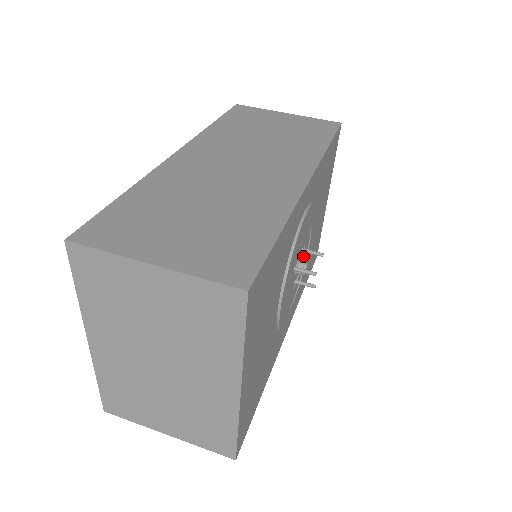
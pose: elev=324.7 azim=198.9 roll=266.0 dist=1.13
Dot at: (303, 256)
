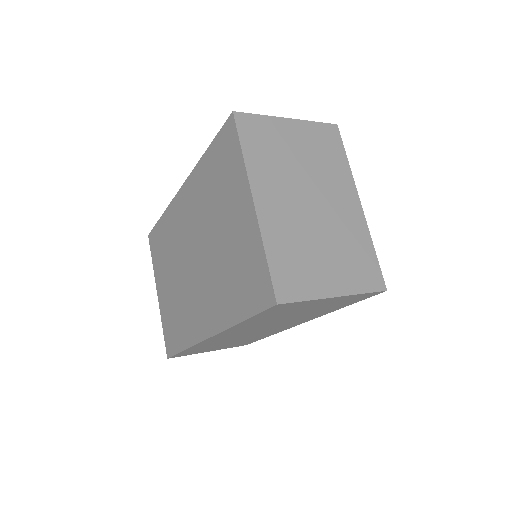
Dot at: occluded
